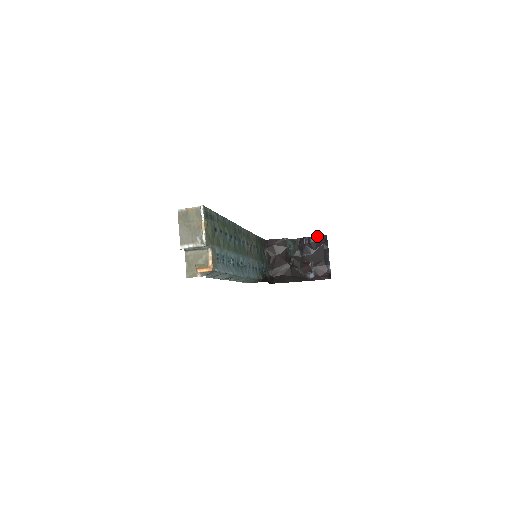
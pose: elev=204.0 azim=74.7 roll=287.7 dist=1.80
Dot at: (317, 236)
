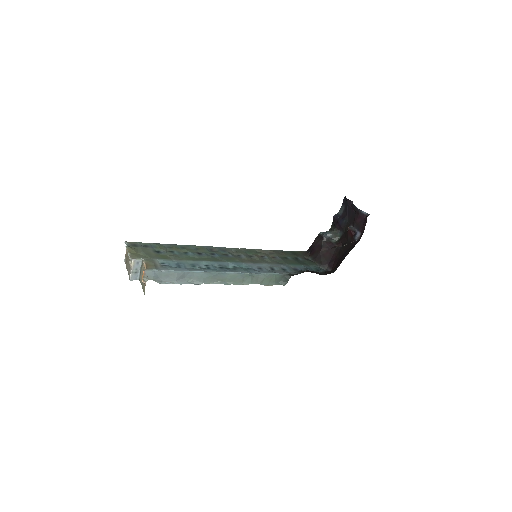
Dot at: (341, 206)
